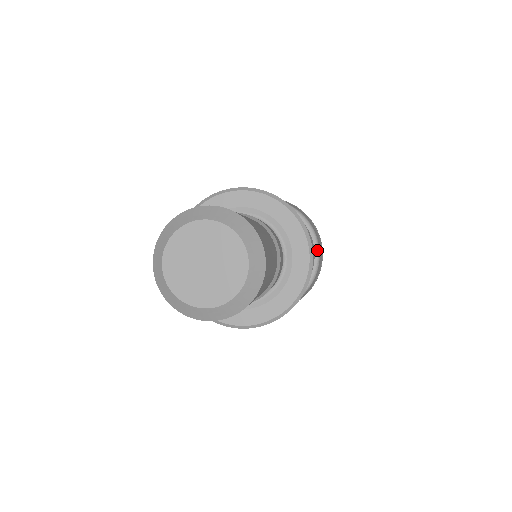
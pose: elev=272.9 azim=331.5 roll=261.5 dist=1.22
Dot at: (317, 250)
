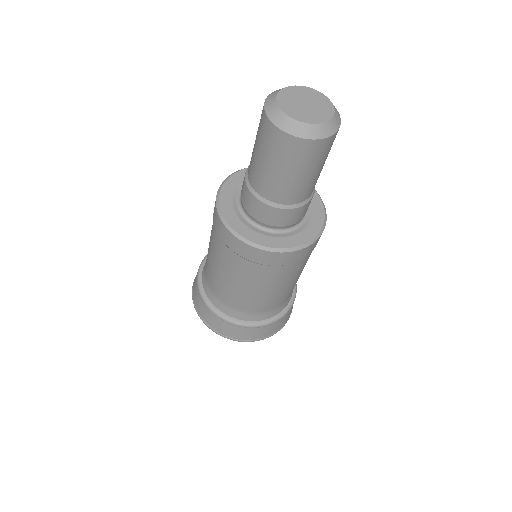
Dot at: occluded
